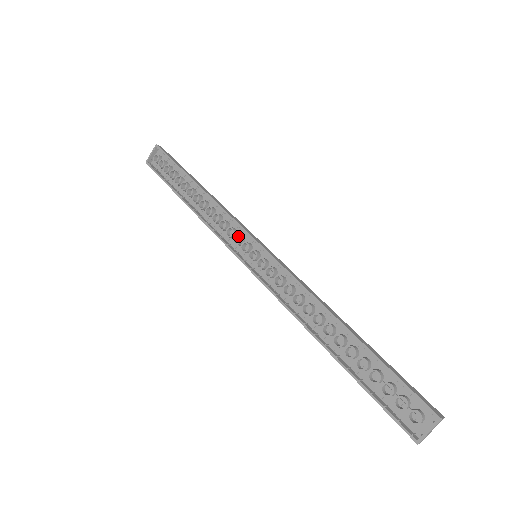
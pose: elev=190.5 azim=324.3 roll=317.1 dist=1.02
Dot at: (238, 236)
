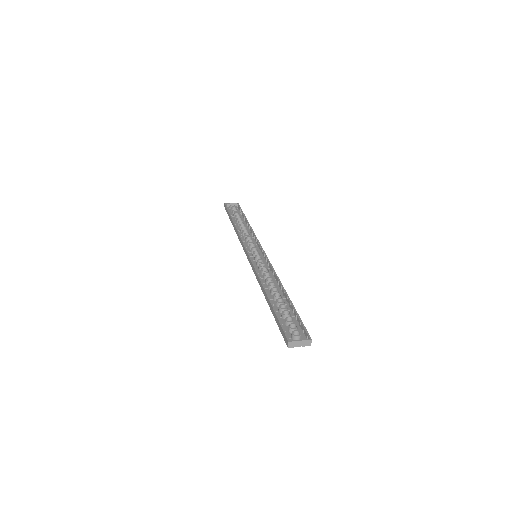
Dot at: occluded
